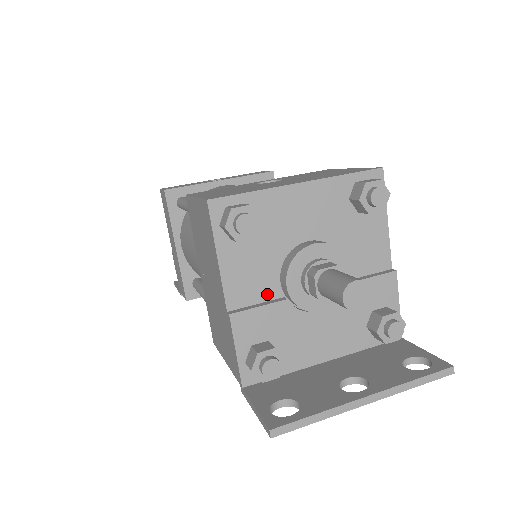
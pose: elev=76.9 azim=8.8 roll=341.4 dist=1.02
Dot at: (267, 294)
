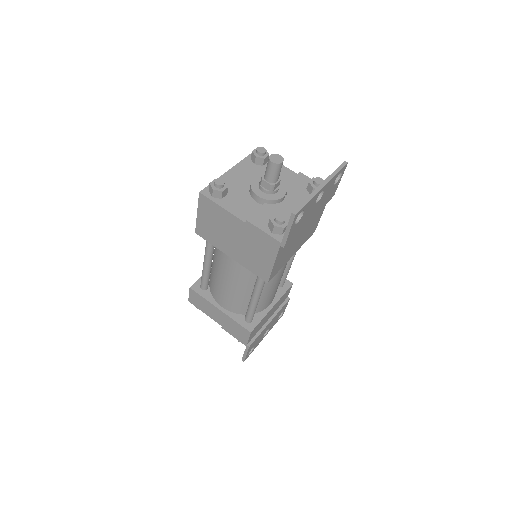
Dot at: (255, 209)
